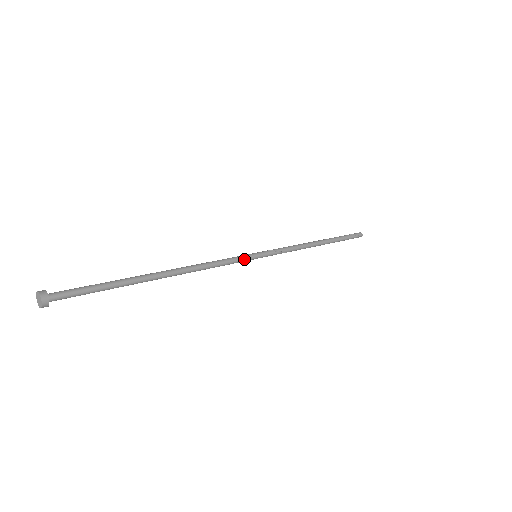
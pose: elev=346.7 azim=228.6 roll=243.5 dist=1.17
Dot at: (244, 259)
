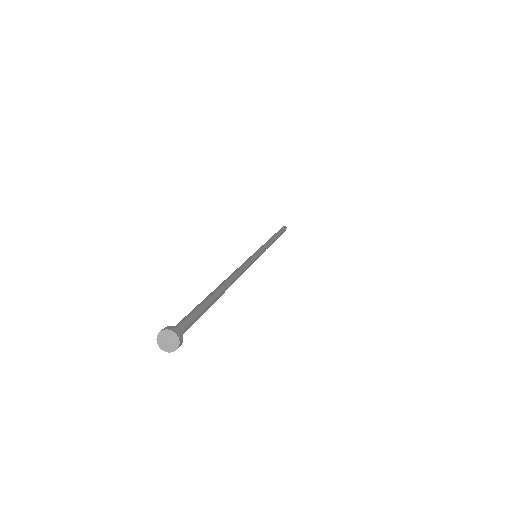
Dot at: (255, 259)
